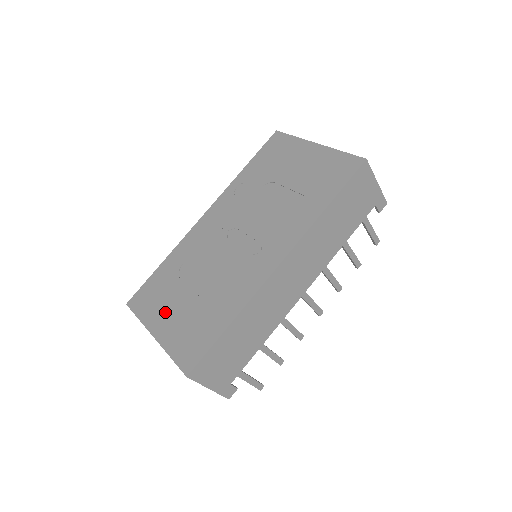
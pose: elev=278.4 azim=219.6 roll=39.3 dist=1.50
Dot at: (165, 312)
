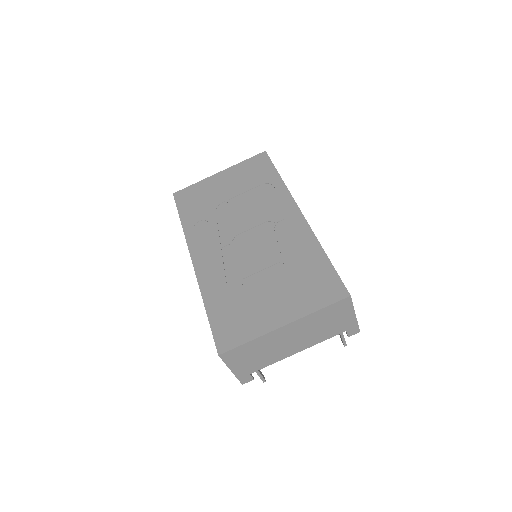
Dot at: (267, 309)
